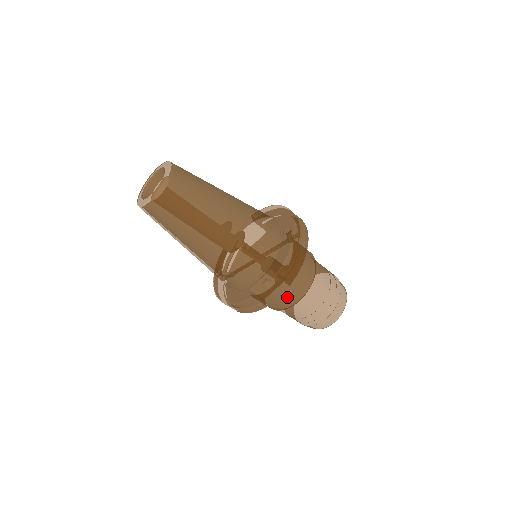
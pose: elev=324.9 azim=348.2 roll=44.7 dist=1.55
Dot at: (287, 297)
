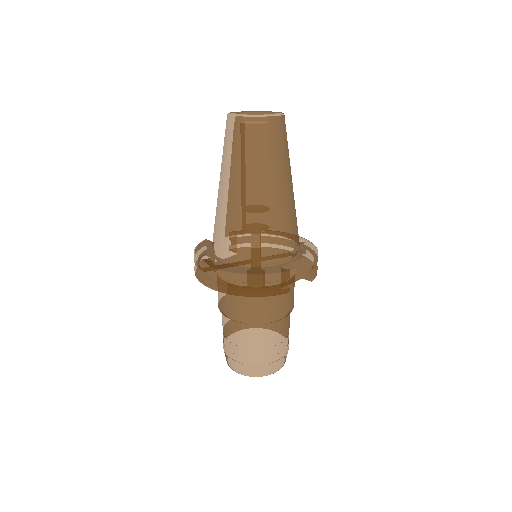
Dot at: (282, 305)
